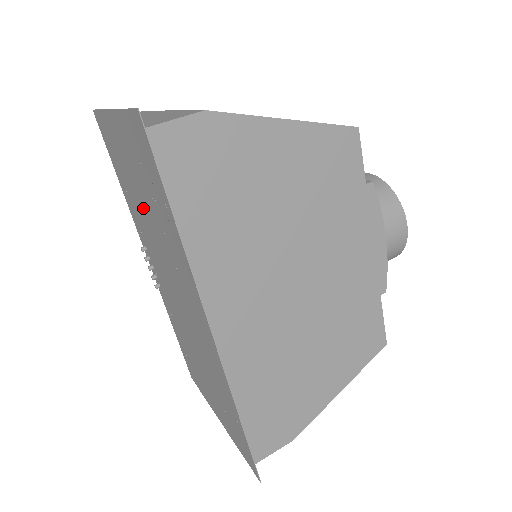
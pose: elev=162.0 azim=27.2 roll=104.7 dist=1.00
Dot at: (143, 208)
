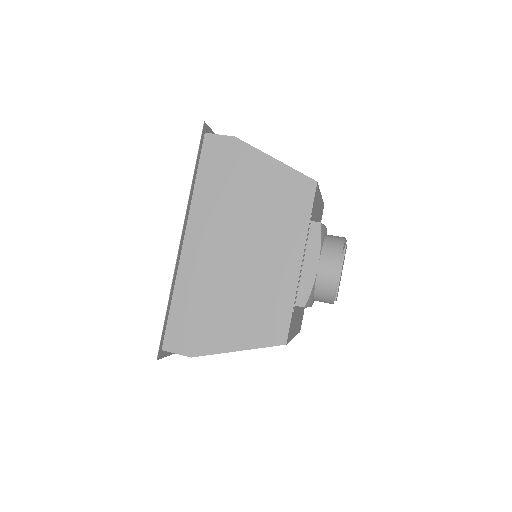
Dot at: occluded
